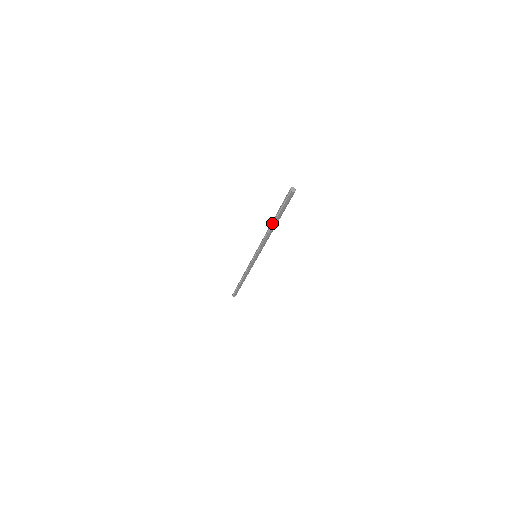
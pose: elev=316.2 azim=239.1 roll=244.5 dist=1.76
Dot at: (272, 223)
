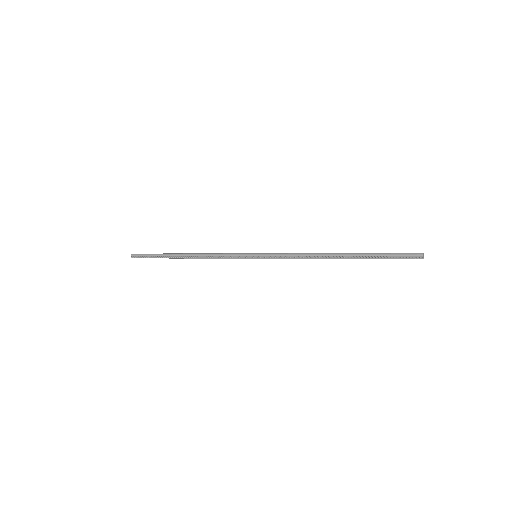
Dot at: (342, 256)
